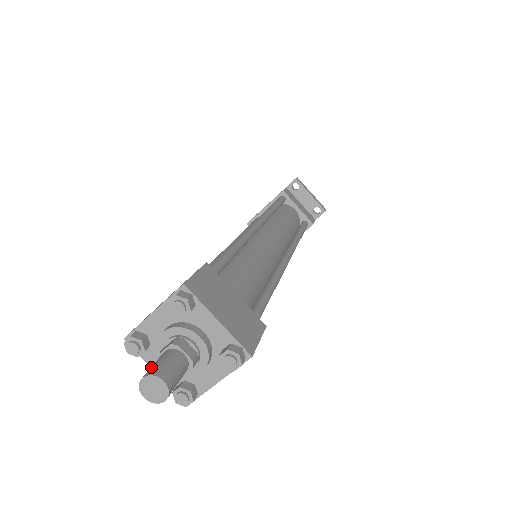
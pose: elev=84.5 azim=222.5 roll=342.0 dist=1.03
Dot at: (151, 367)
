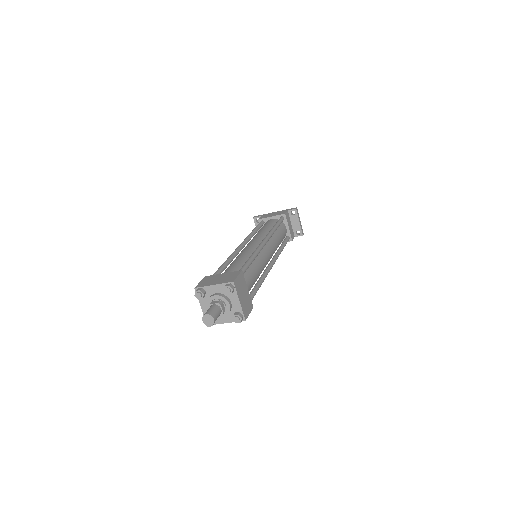
Dot at: (209, 310)
